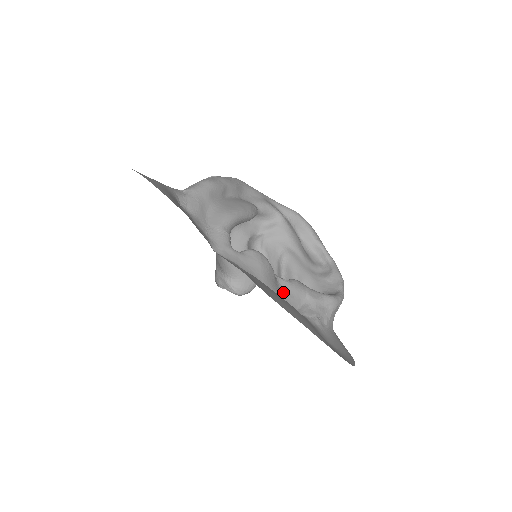
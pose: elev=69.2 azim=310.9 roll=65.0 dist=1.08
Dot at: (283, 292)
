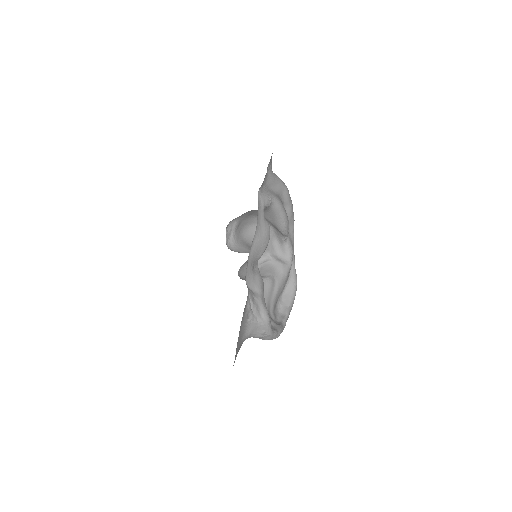
Dot at: (253, 269)
